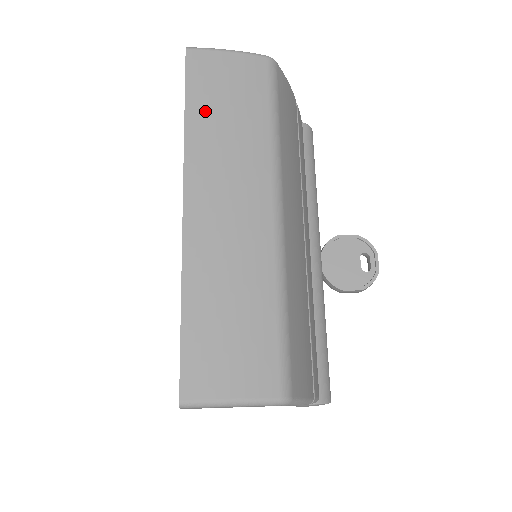
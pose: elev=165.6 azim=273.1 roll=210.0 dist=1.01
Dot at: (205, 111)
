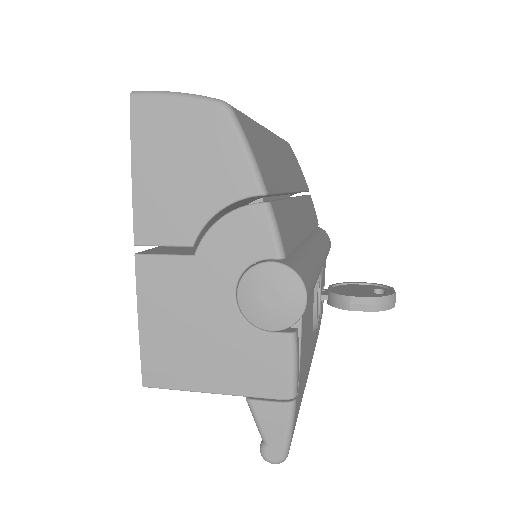
Dot at: occluded
